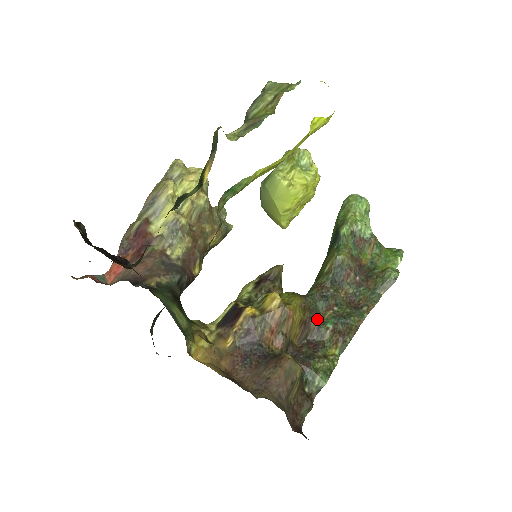
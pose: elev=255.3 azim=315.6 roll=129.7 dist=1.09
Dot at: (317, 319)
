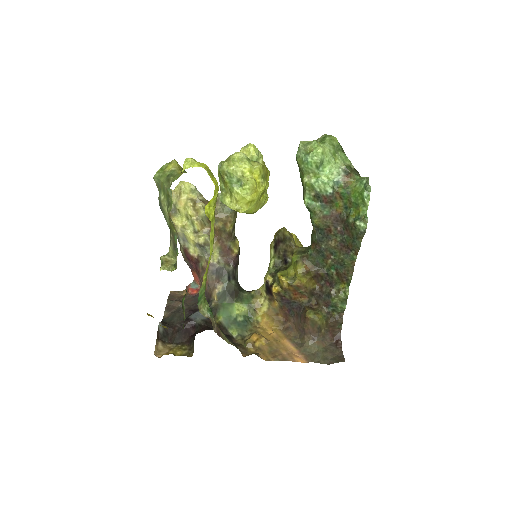
Dot at: (323, 268)
